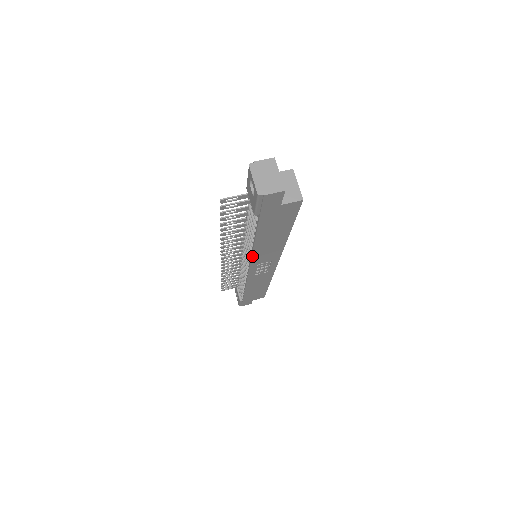
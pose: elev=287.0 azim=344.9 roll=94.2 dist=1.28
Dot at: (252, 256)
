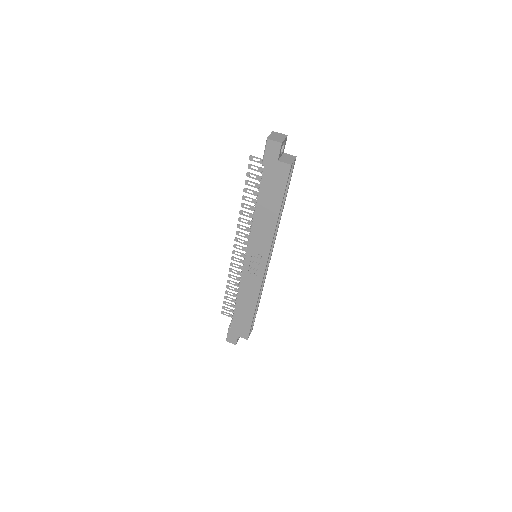
Dot at: (251, 230)
